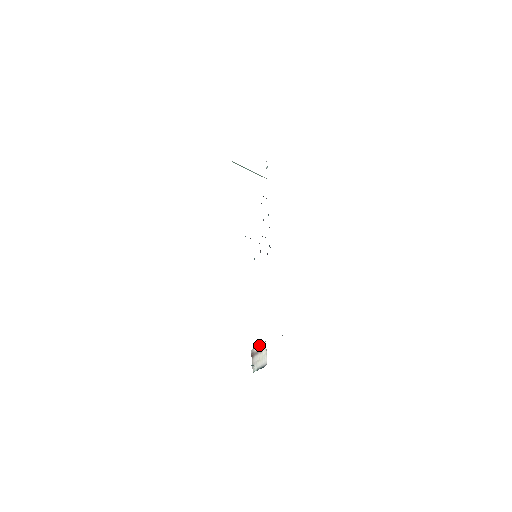
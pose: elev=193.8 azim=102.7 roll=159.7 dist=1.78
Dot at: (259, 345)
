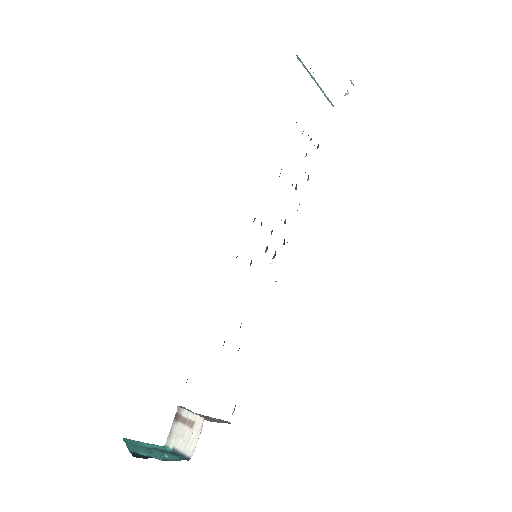
Dot at: (193, 413)
